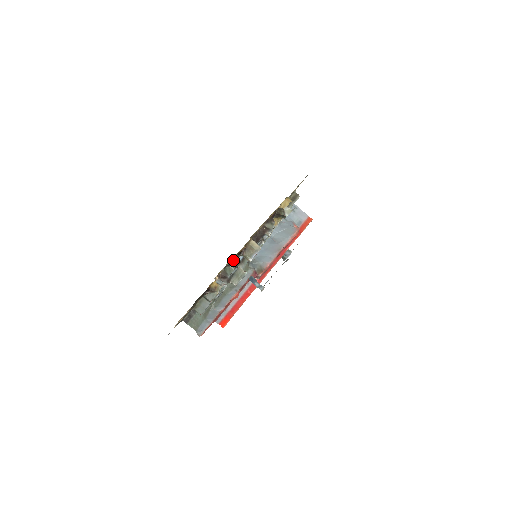
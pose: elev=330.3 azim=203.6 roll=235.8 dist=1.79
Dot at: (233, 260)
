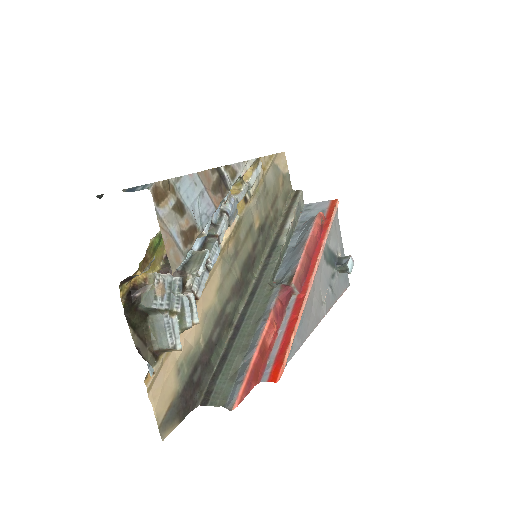
Dot at: occluded
